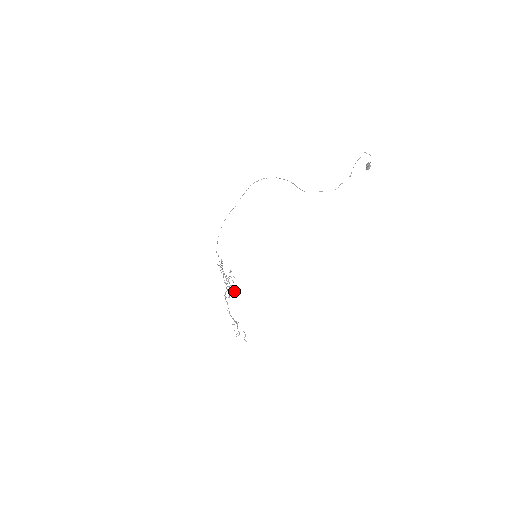
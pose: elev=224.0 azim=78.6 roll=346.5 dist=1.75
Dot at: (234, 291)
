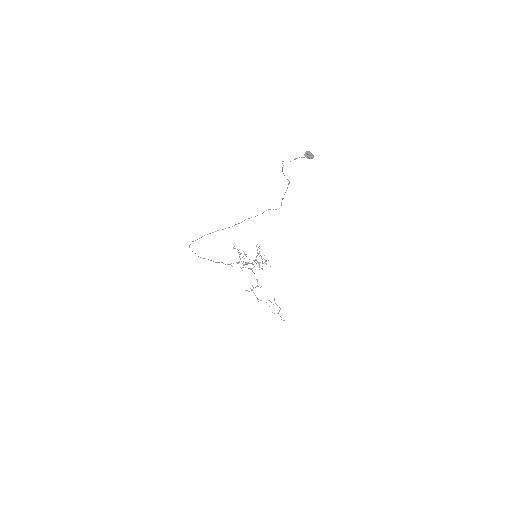
Dot at: occluded
